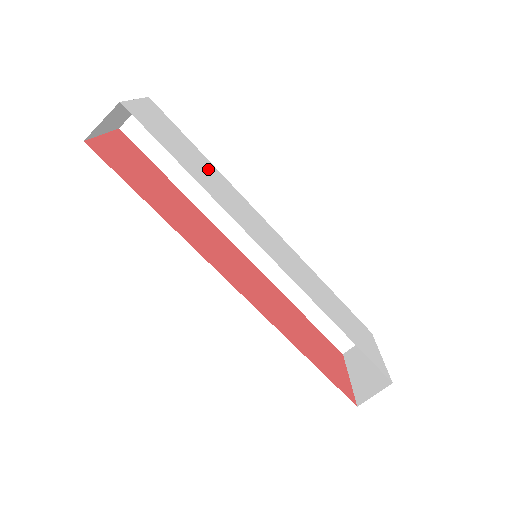
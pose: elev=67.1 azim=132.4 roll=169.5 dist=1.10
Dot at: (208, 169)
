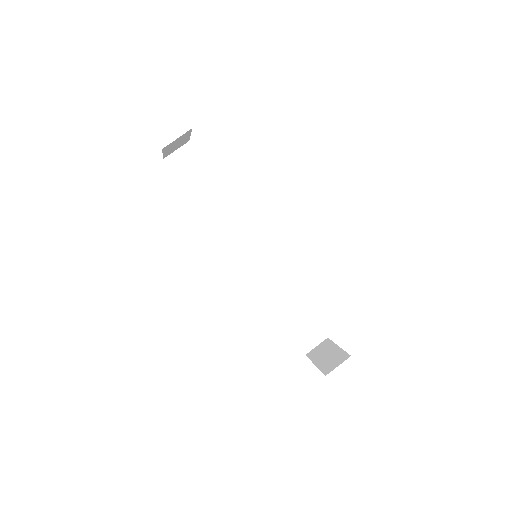
Dot at: occluded
